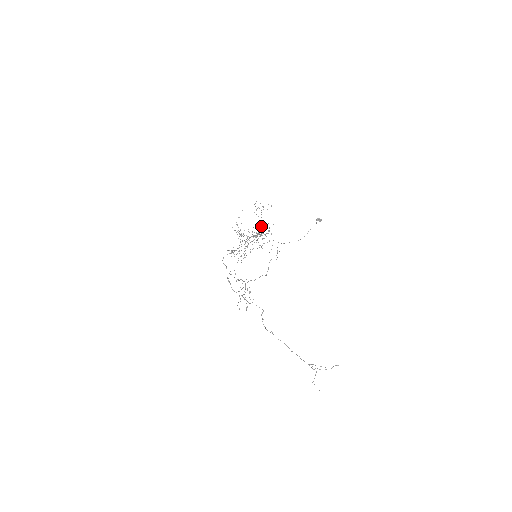
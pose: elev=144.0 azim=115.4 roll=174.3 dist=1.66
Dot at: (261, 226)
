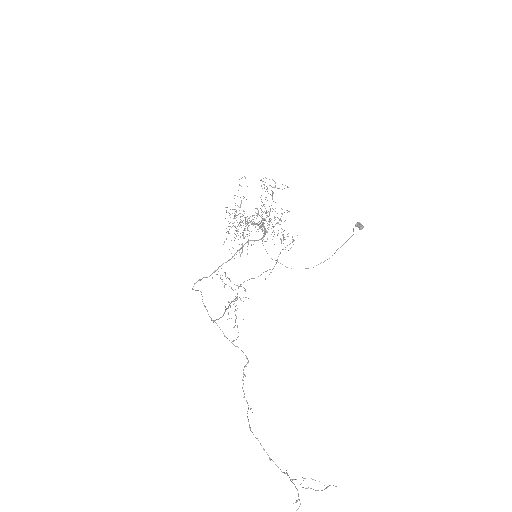
Dot at: (269, 212)
